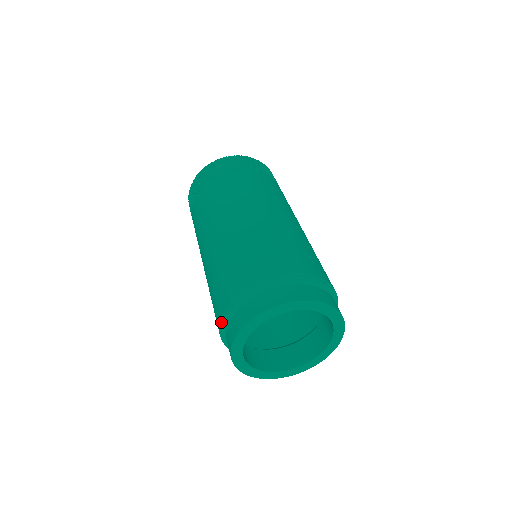
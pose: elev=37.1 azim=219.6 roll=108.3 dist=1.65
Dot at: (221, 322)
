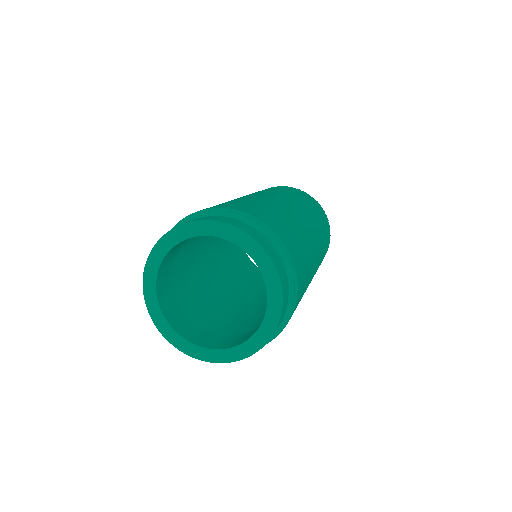
Dot at: (192, 215)
